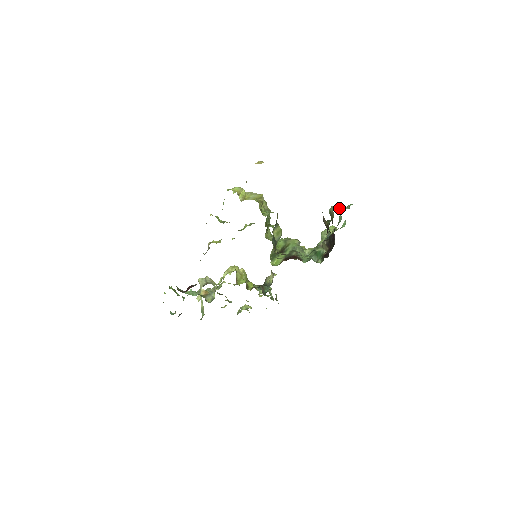
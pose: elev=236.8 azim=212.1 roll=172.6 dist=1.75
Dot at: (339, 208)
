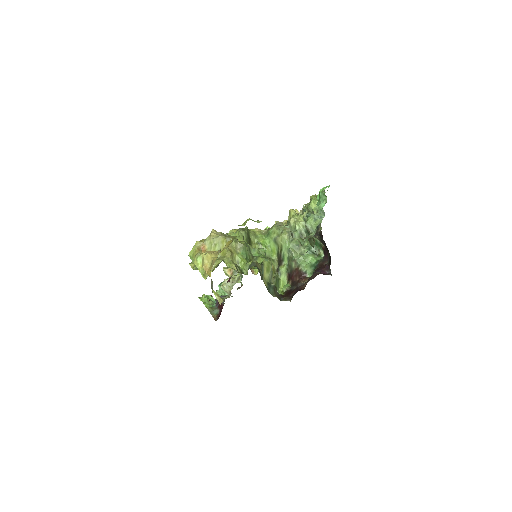
Dot at: (315, 228)
